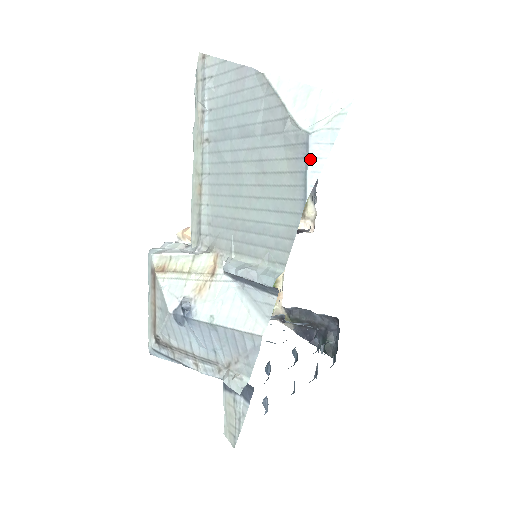
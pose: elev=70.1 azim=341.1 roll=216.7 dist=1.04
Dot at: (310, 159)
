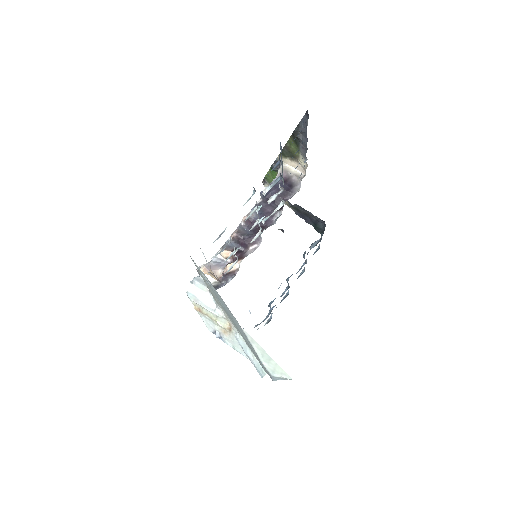
Dot at: (273, 378)
